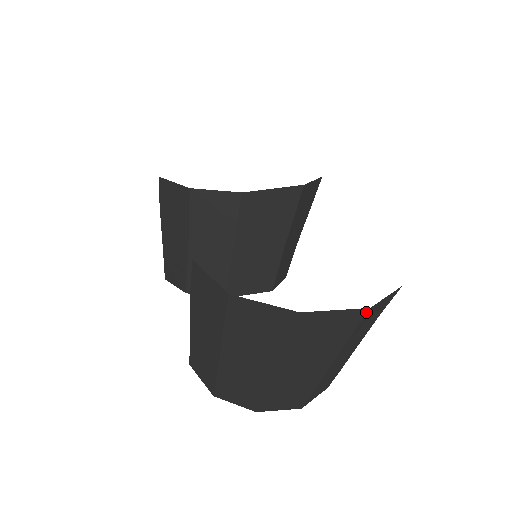
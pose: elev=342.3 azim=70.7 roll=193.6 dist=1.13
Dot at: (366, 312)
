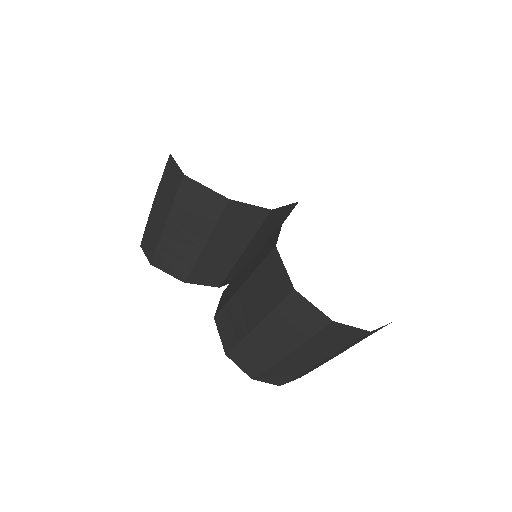
Dot at: occluded
